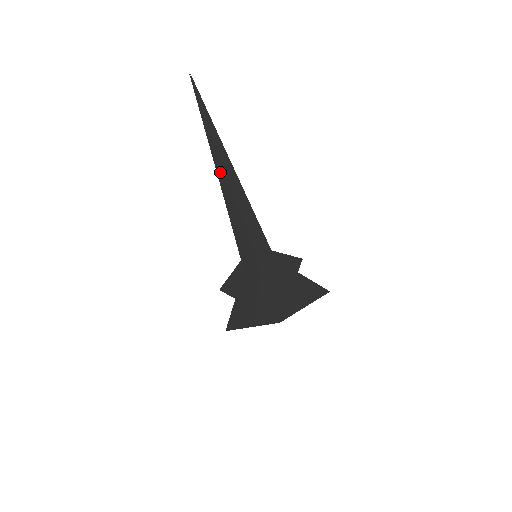
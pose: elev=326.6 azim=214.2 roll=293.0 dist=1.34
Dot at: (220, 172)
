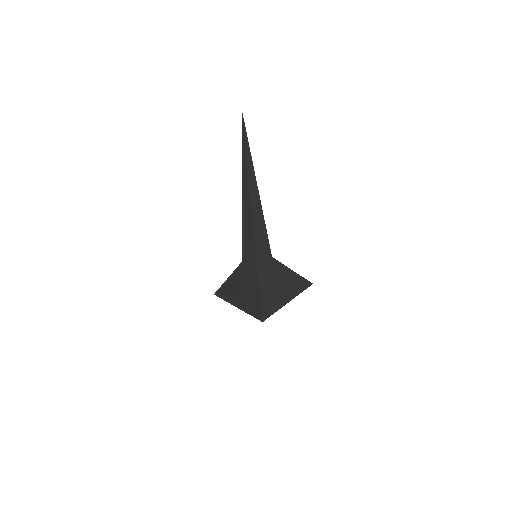
Dot at: (245, 182)
